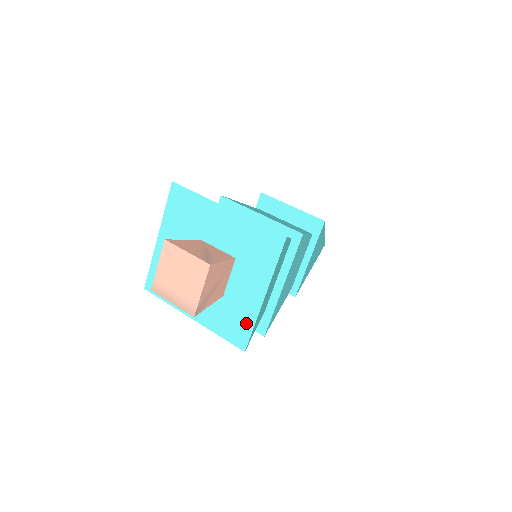
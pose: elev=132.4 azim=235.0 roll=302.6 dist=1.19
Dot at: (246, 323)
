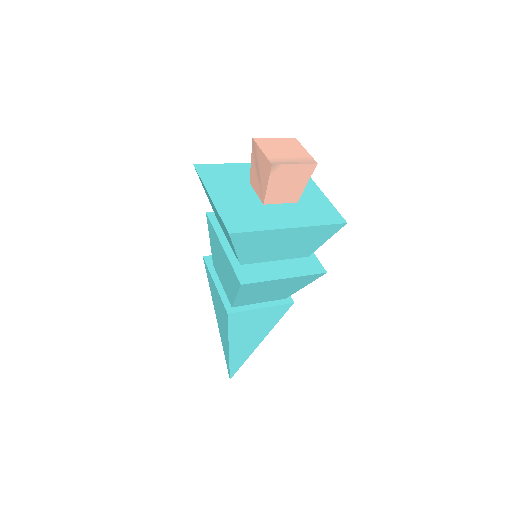
Dot at: (328, 208)
